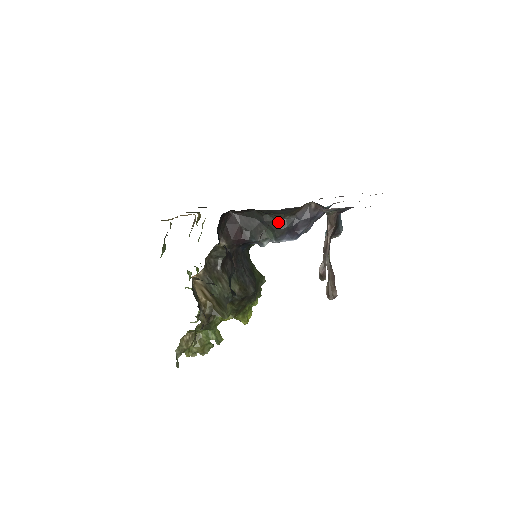
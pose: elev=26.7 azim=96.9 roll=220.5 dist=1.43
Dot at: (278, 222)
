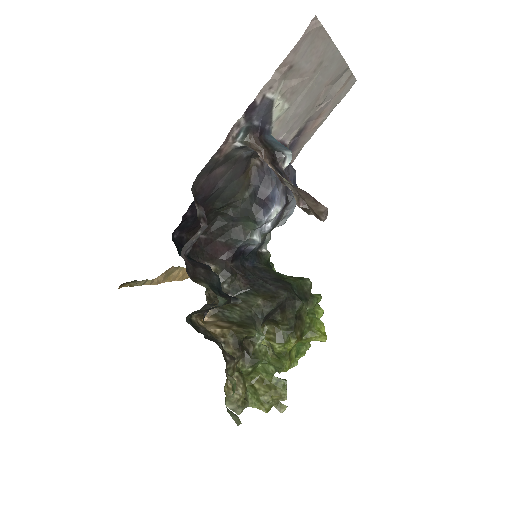
Dot at: (244, 206)
